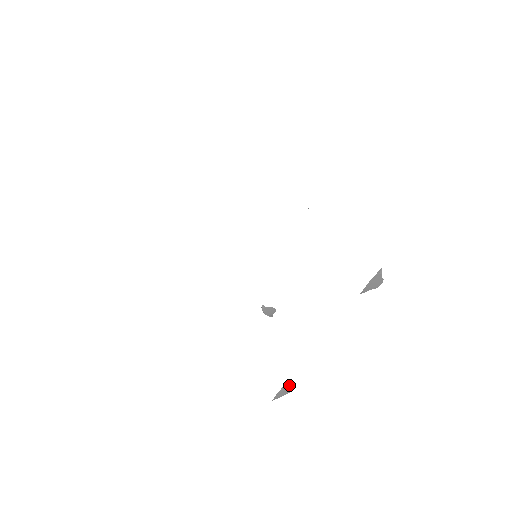
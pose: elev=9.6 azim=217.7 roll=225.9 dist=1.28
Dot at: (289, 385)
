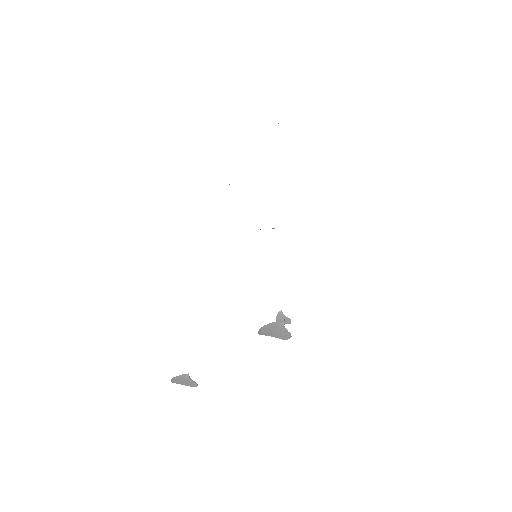
Dot at: (188, 379)
